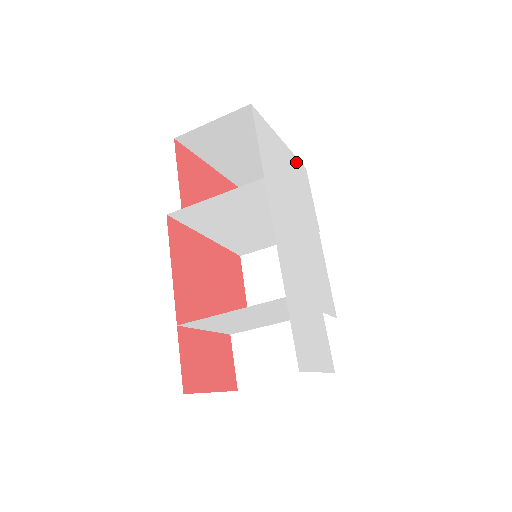
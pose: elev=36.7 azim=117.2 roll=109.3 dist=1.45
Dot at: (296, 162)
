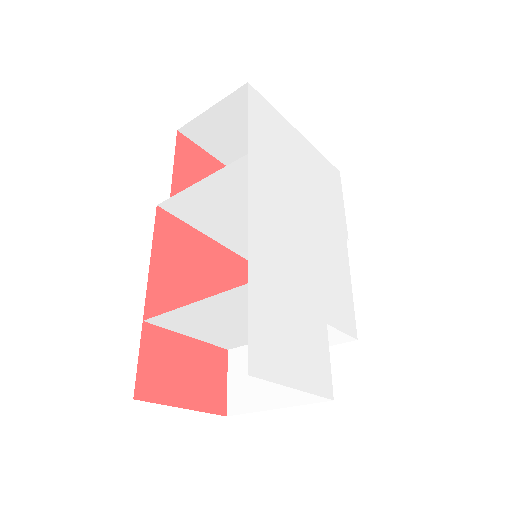
Dot at: (321, 160)
